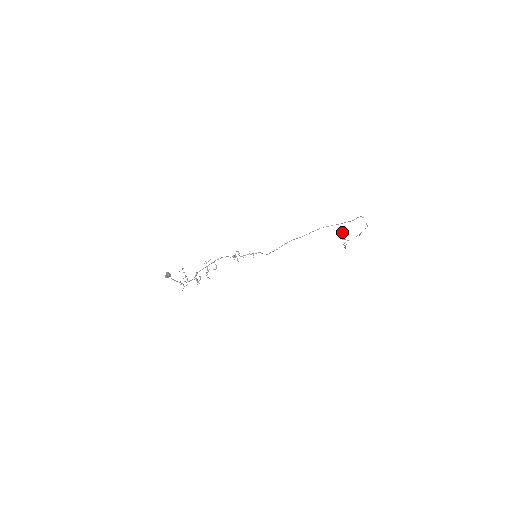
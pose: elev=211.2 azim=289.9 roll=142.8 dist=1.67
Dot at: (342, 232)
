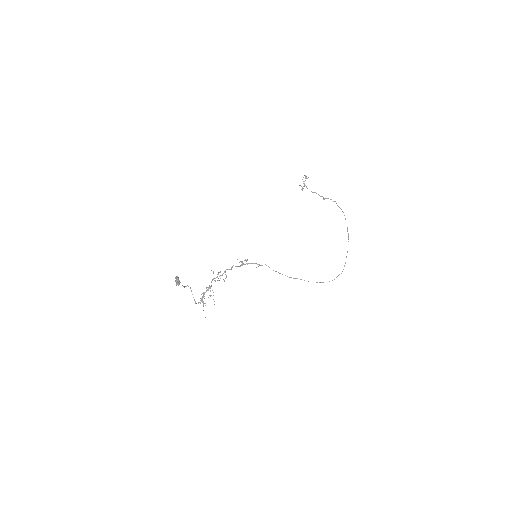
Dot at: (306, 177)
